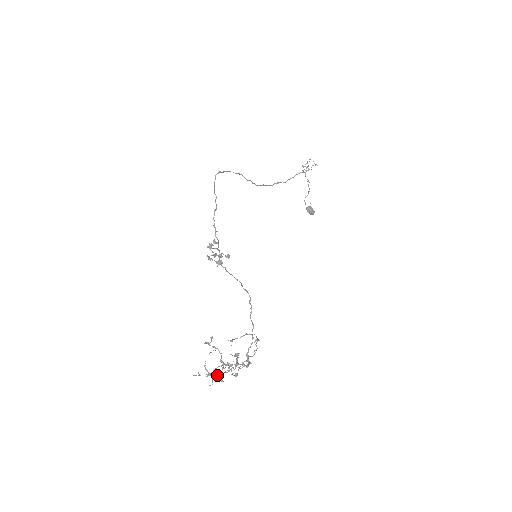
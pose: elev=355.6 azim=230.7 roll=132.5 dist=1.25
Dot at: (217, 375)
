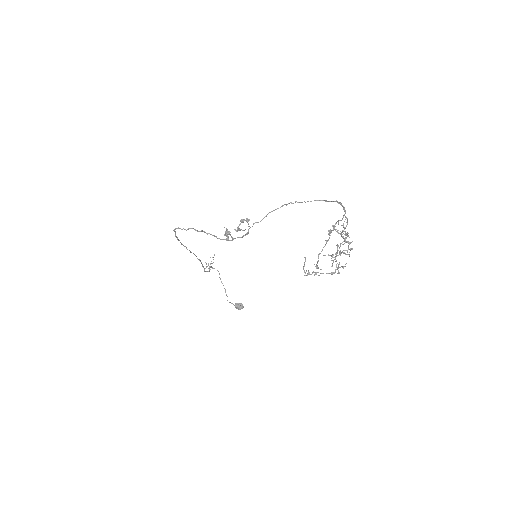
Dot at: (343, 241)
